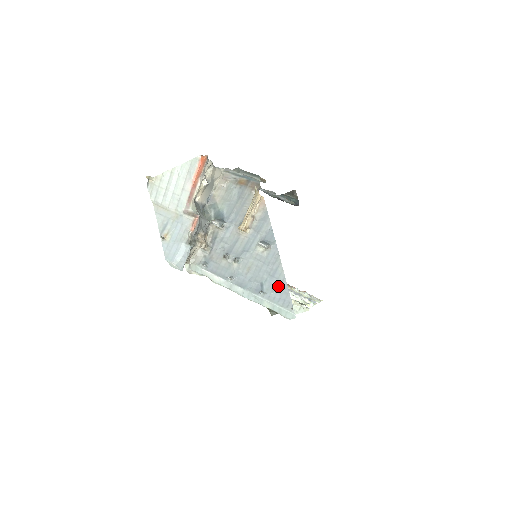
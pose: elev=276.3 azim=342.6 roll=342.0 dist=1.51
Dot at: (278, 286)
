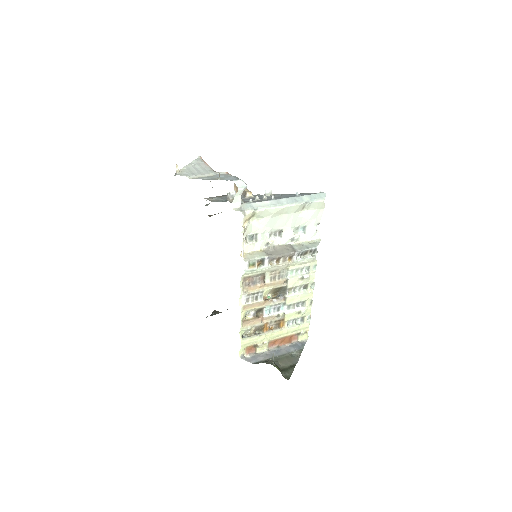
Dot at: (300, 194)
